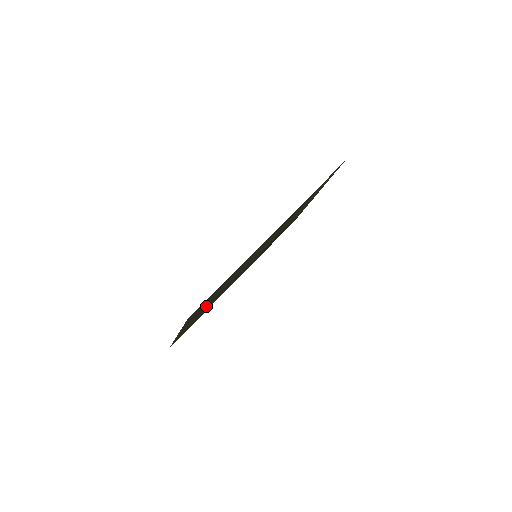
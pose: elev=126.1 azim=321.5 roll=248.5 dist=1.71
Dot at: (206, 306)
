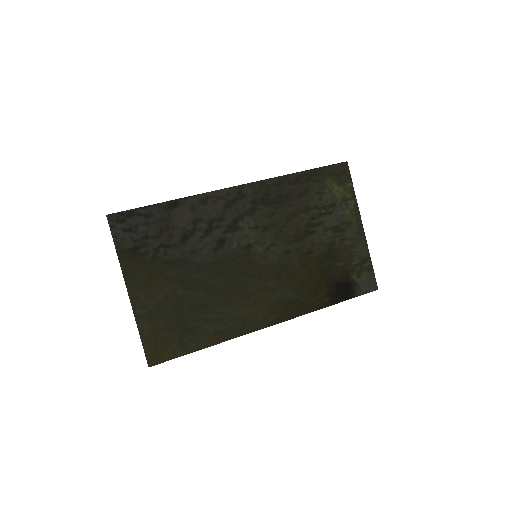
Dot at: (177, 282)
